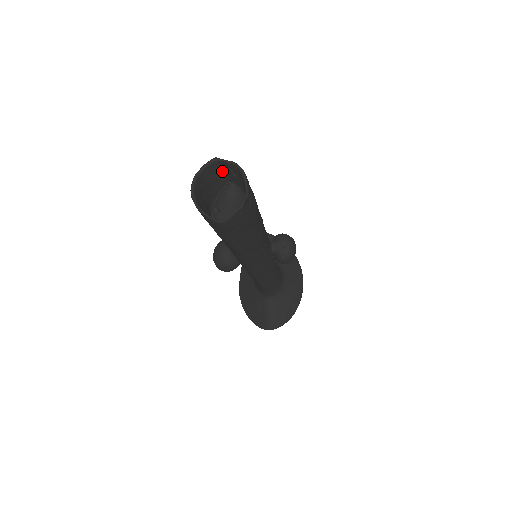
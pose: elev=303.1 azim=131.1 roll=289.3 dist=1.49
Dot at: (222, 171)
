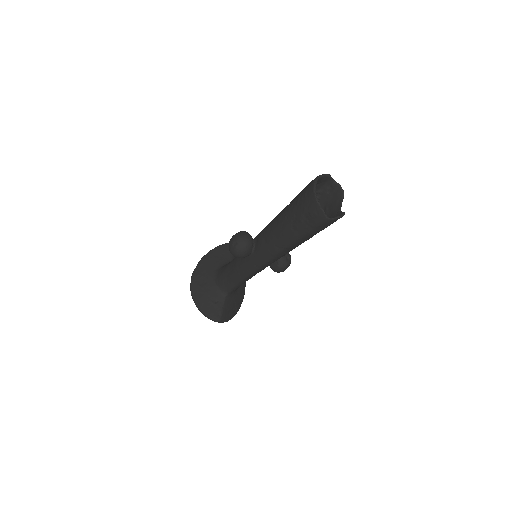
Dot at: (321, 185)
